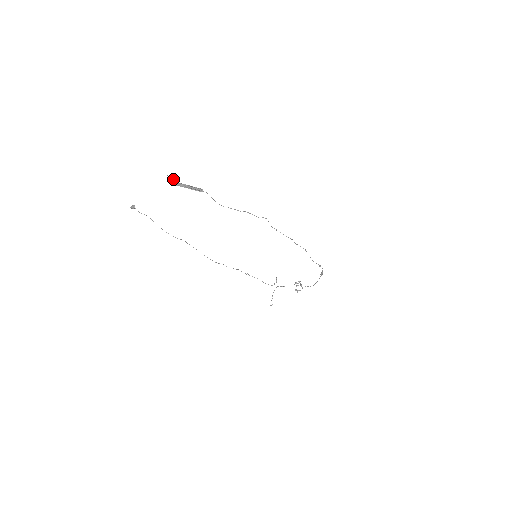
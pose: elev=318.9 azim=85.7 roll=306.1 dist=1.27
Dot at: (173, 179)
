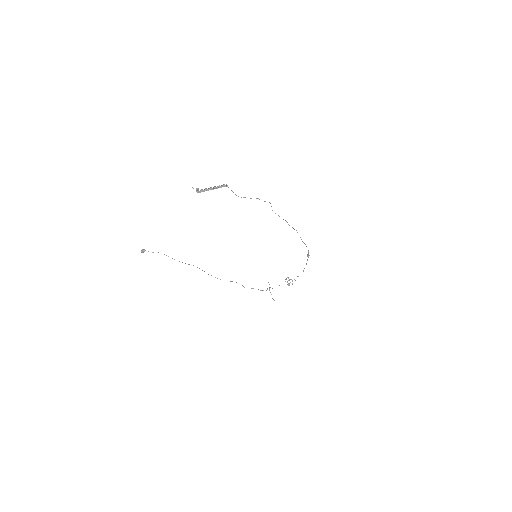
Dot at: (198, 188)
